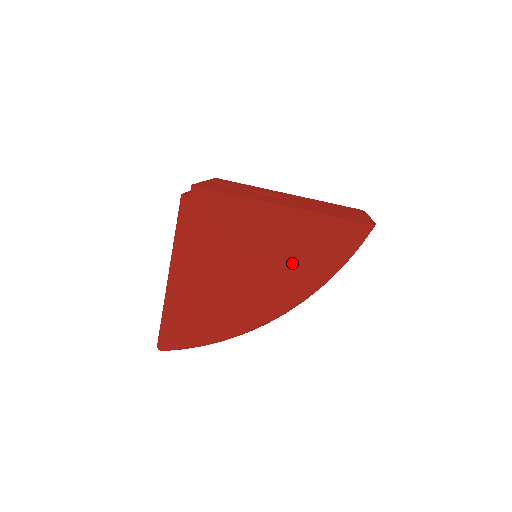
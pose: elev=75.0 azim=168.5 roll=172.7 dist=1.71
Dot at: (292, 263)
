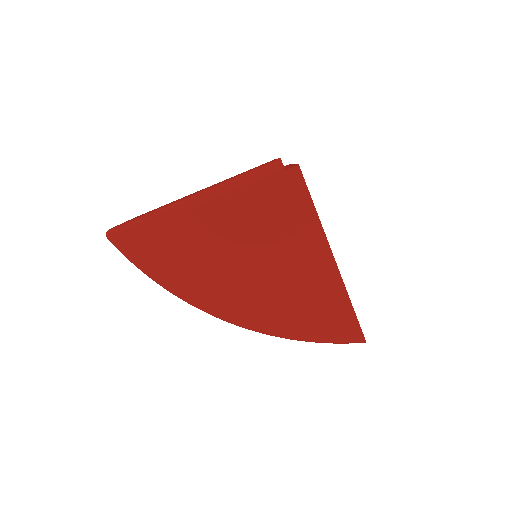
Dot at: (288, 301)
